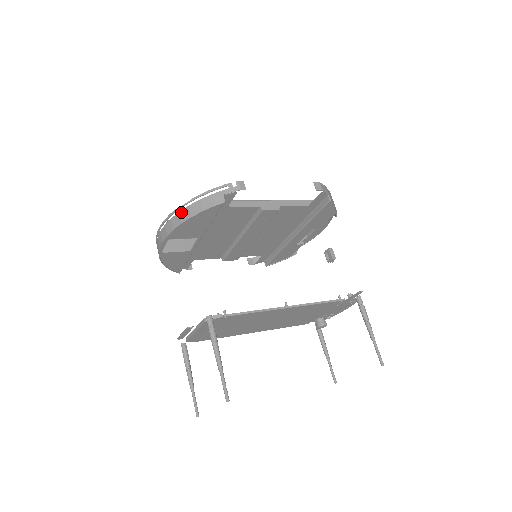
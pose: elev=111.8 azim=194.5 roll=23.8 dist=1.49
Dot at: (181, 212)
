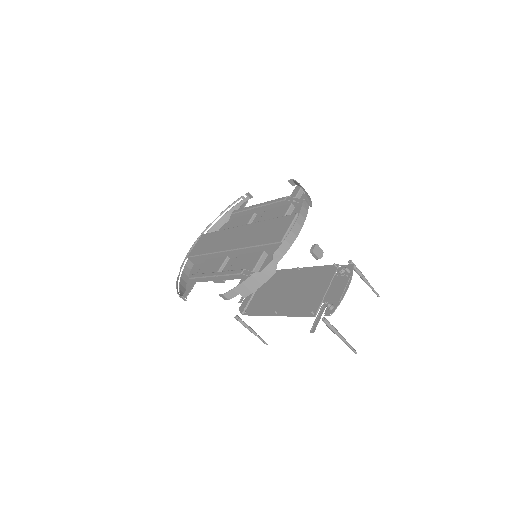
Dot at: (183, 274)
